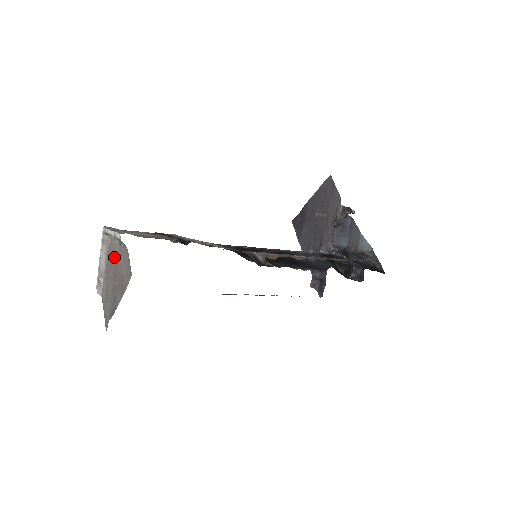
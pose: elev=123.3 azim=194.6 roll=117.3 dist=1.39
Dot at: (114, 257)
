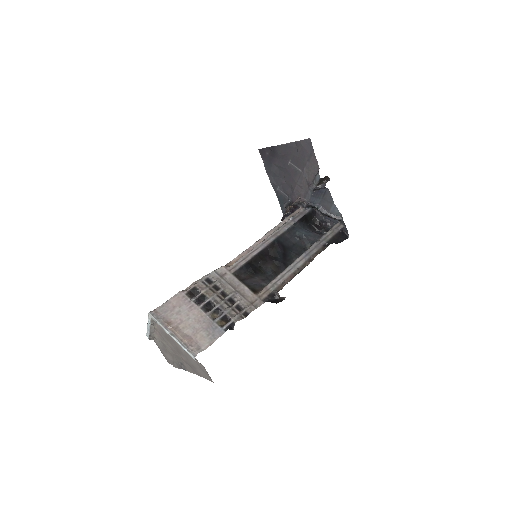
Dot at: (174, 342)
